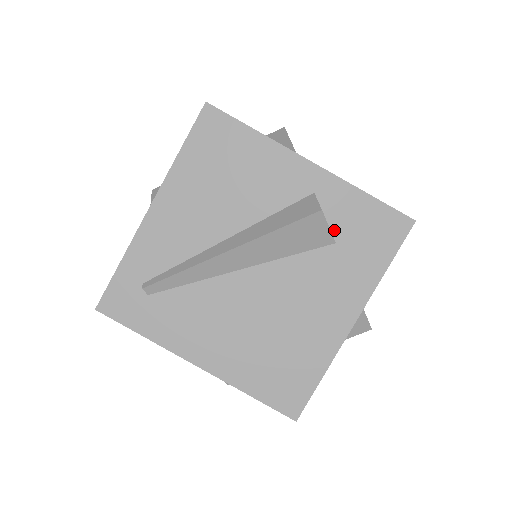
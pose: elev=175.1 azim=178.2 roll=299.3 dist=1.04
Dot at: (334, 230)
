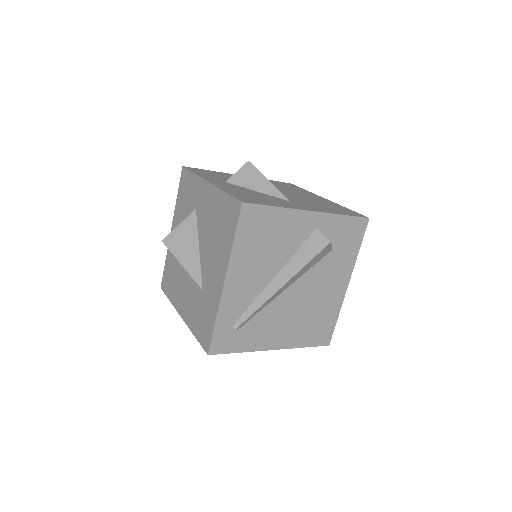
Dot at: (331, 243)
